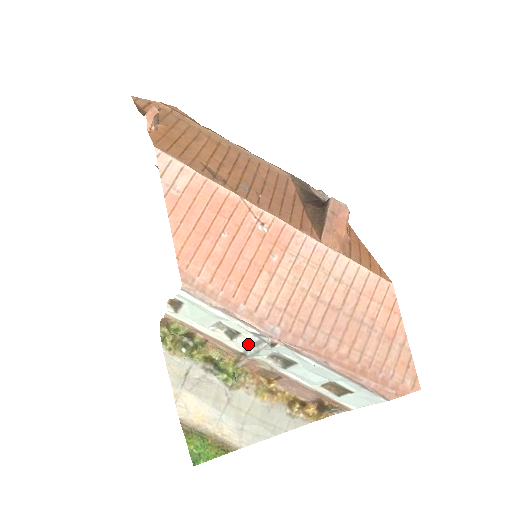
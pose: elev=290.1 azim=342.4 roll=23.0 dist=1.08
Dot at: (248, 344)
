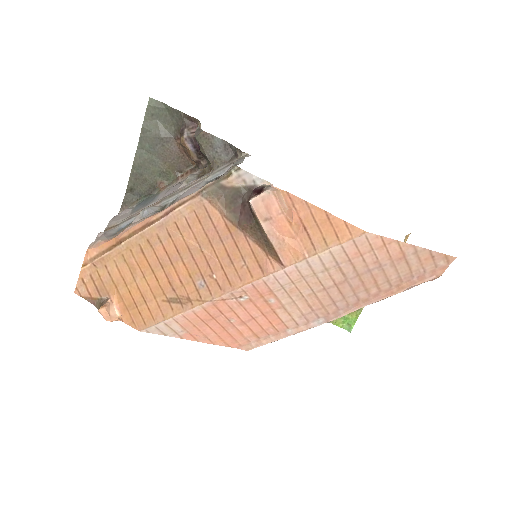
Dot at: occluded
